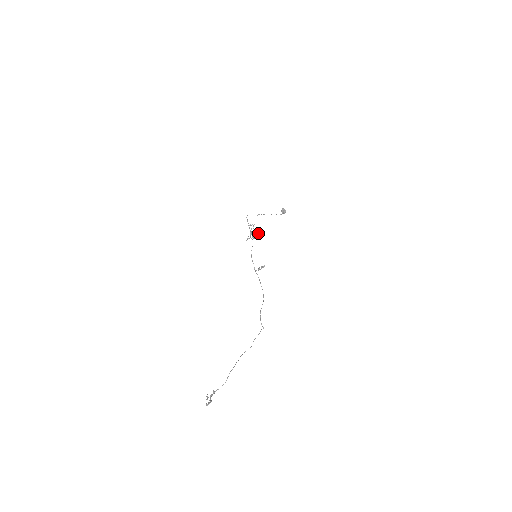
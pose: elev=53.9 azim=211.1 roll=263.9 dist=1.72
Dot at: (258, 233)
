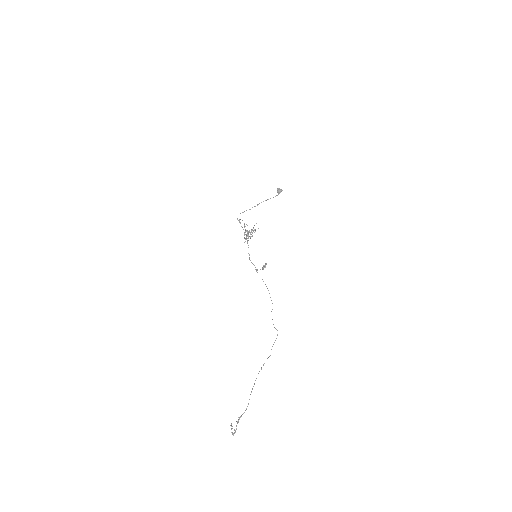
Dot at: (252, 230)
